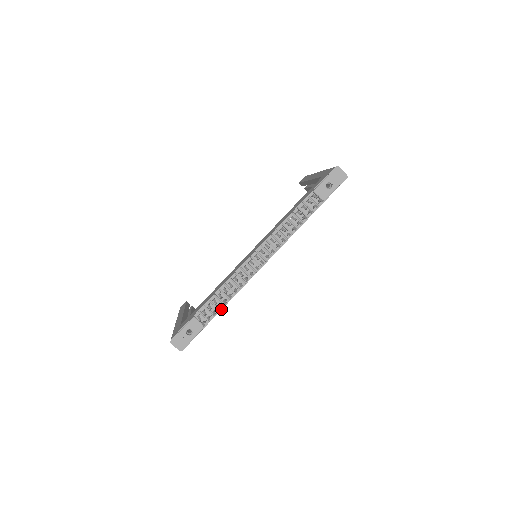
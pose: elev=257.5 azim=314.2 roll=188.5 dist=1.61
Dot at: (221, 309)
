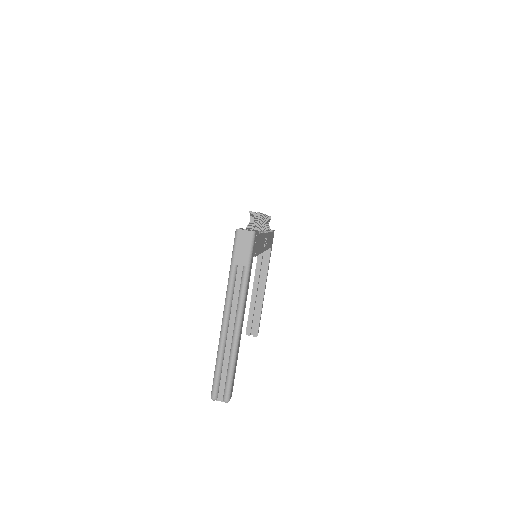
Dot at: (261, 233)
